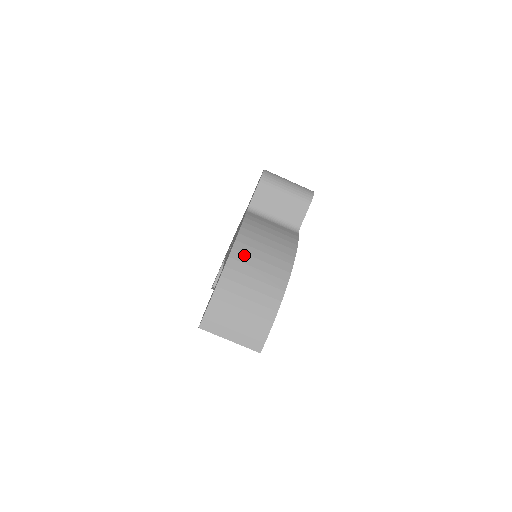
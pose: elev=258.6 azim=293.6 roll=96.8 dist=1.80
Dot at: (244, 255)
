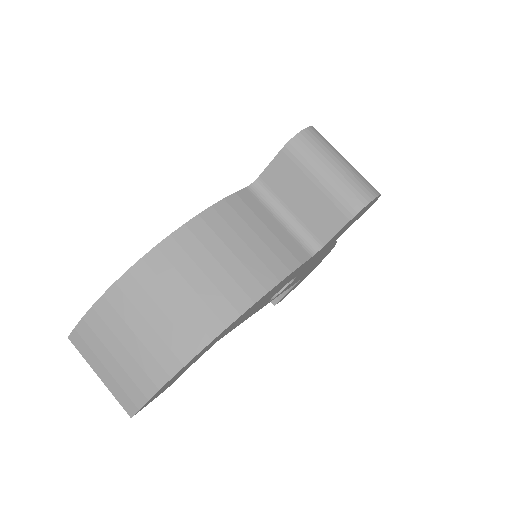
Dot at: (167, 265)
